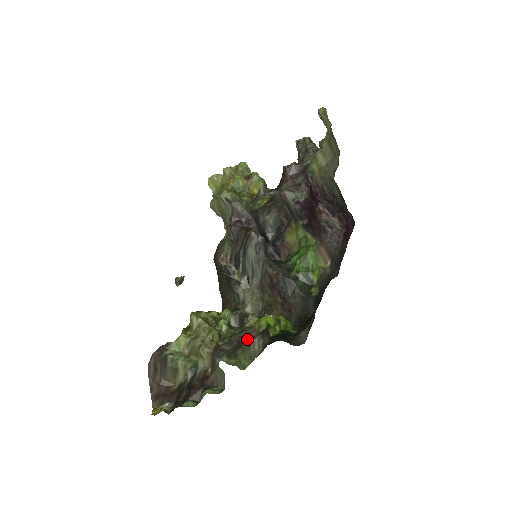
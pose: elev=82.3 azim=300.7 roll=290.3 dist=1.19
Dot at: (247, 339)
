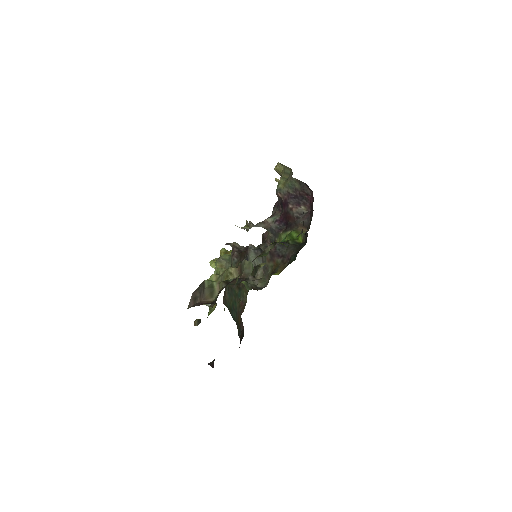
Dot at: (262, 252)
